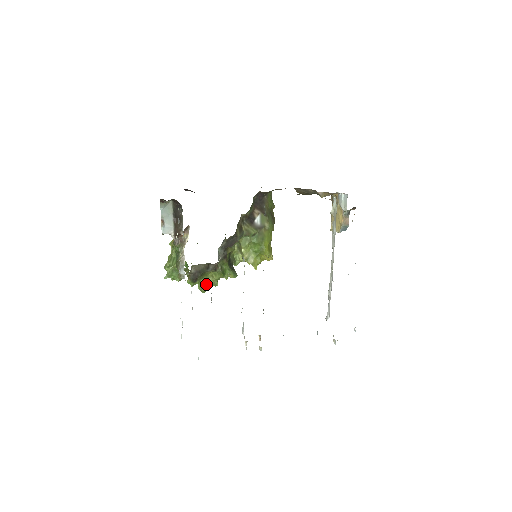
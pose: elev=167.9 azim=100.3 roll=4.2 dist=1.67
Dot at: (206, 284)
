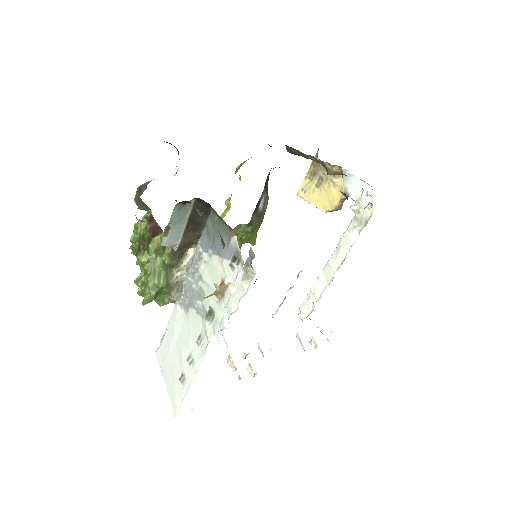
Dot at: occluded
